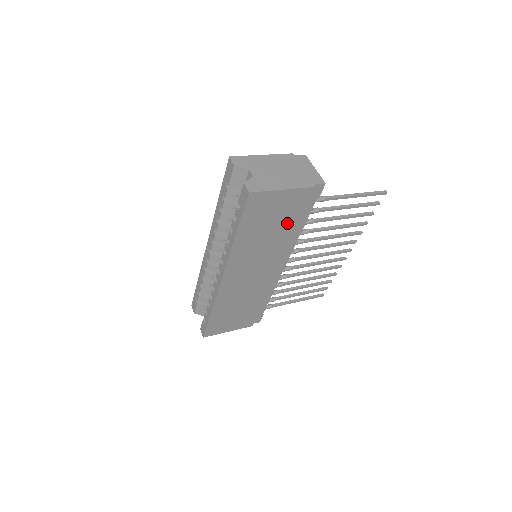
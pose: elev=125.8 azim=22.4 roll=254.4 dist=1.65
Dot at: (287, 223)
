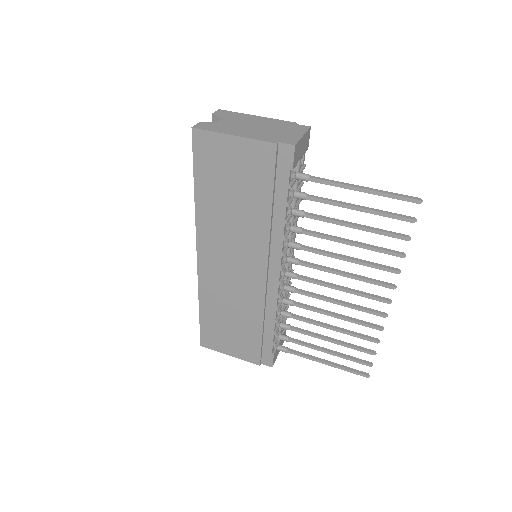
Dot at: (255, 196)
